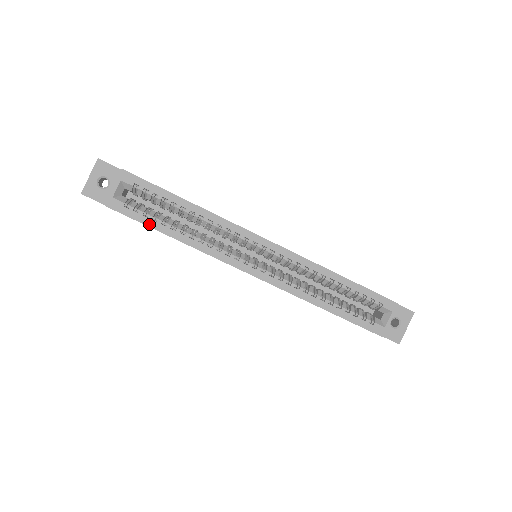
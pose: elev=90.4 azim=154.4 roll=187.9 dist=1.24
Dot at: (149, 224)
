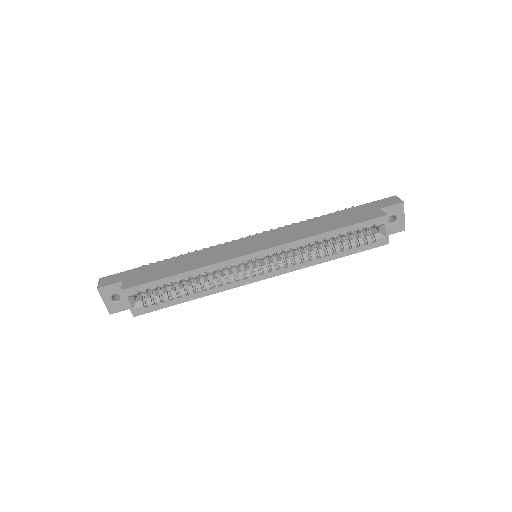
Dot at: (170, 305)
